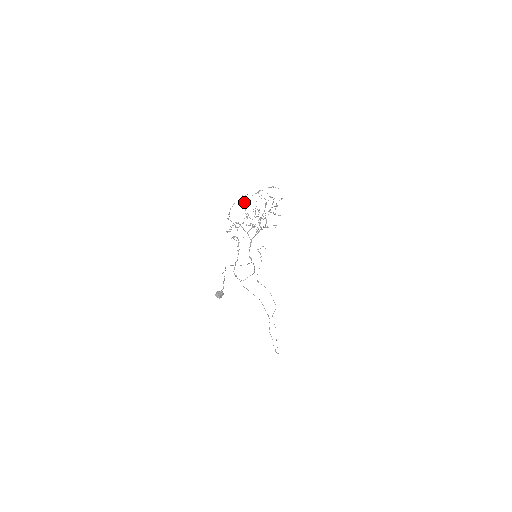
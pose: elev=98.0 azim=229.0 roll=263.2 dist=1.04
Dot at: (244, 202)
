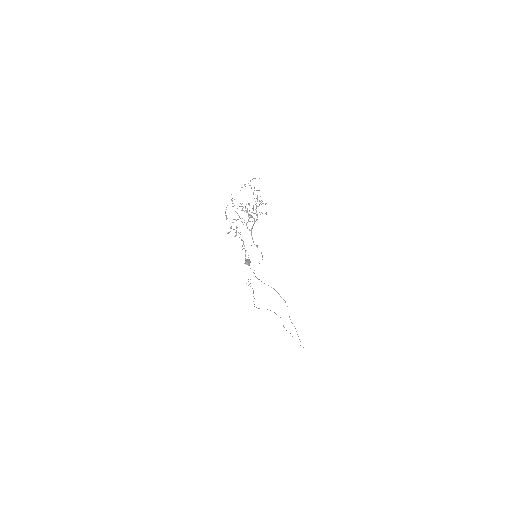
Dot at: occluded
